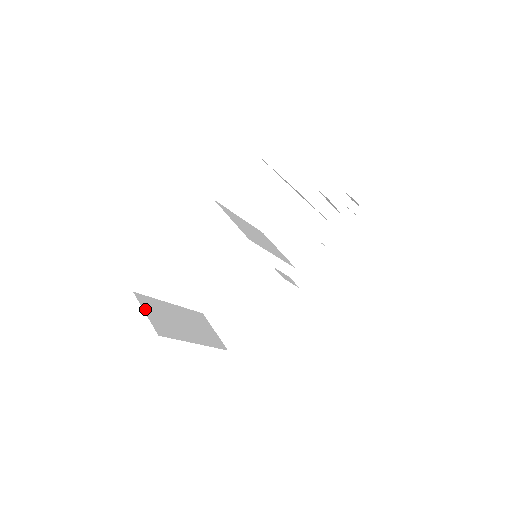
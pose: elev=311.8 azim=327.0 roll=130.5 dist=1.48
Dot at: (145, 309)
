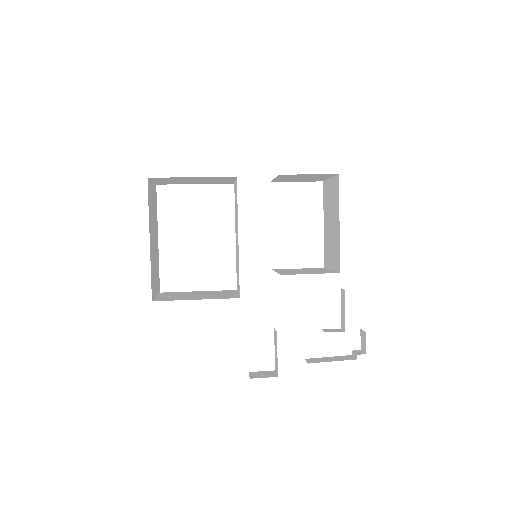
Dot at: (153, 185)
